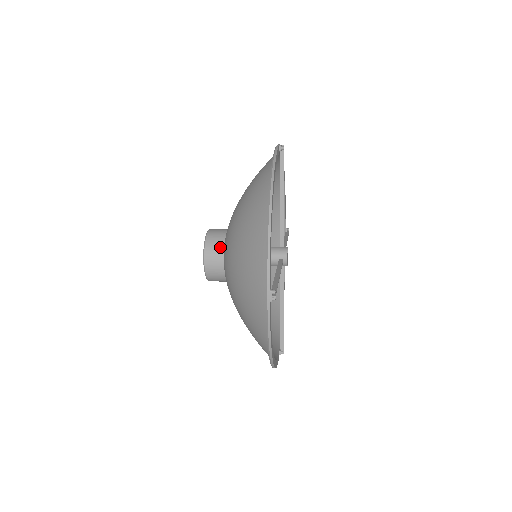
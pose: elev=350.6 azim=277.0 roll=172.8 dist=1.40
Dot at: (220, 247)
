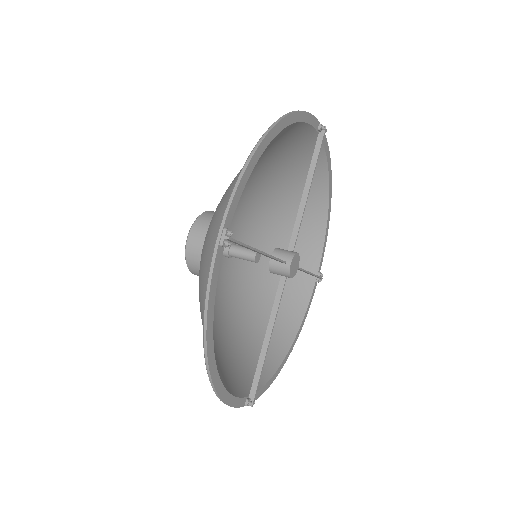
Dot at: occluded
